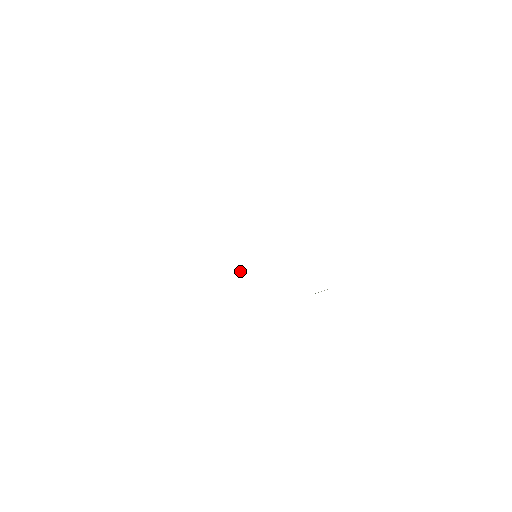
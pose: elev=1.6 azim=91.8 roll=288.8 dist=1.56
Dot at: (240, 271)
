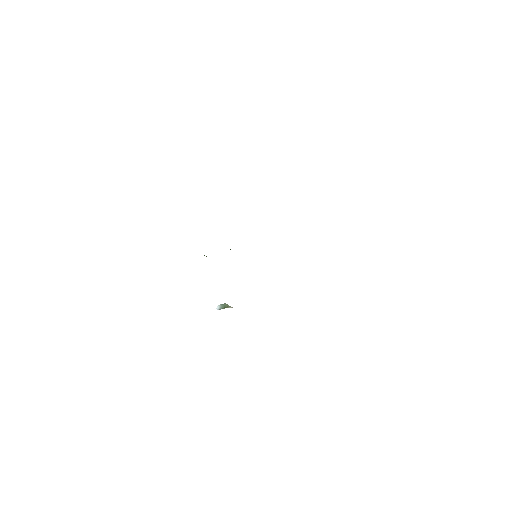
Dot at: (224, 307)
